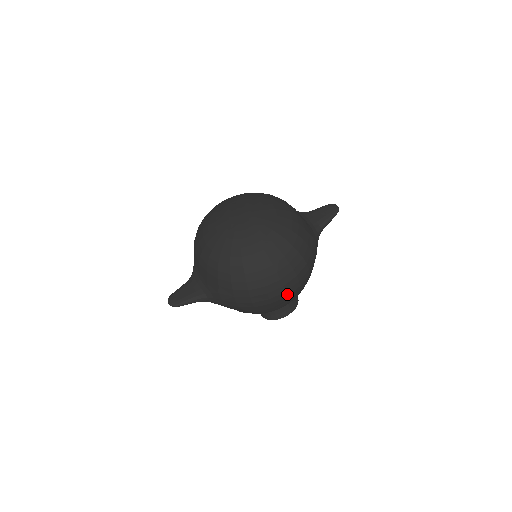
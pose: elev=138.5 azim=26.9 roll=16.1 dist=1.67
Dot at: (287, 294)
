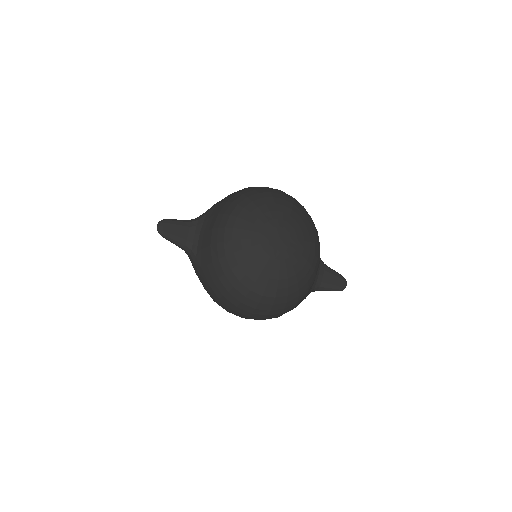
Dot at: (245, 318)
